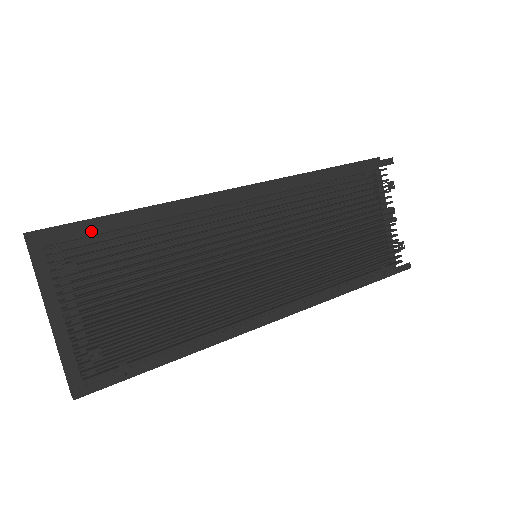
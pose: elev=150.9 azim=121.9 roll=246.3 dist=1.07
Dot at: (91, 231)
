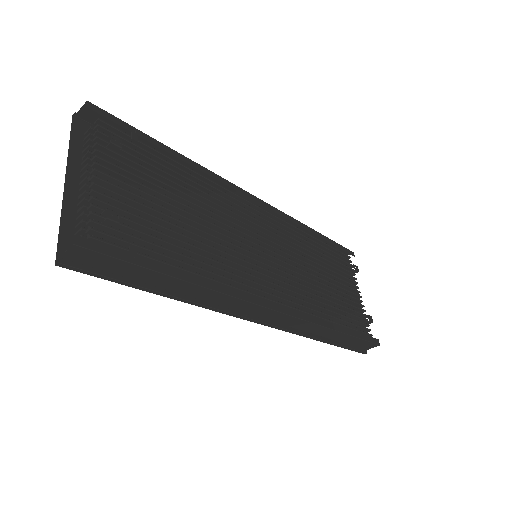
Dot at: (139, 135)
